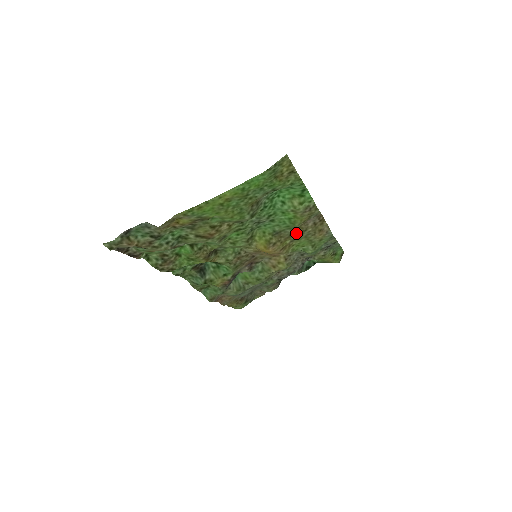
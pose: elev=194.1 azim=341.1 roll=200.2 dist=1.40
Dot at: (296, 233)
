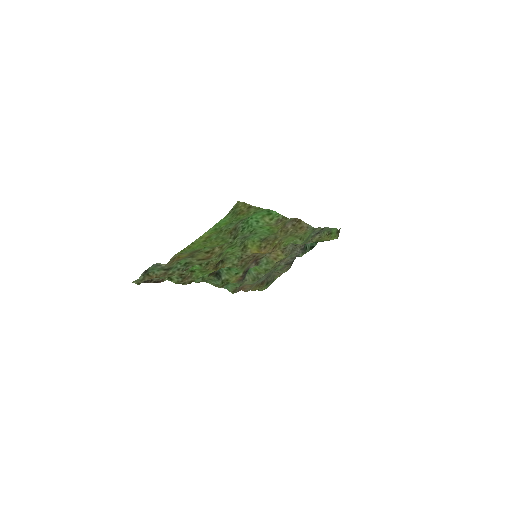
Dot at: (280, 235)
